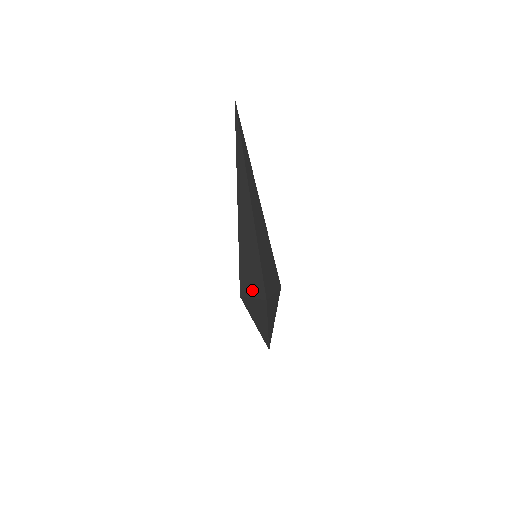
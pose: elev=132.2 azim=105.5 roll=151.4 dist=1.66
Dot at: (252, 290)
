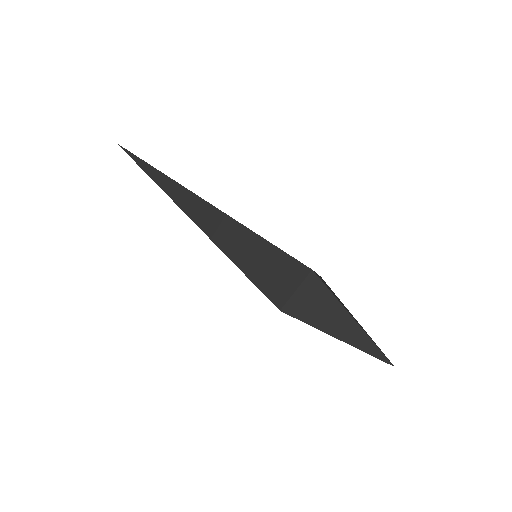
Dot at: (285, 282)
